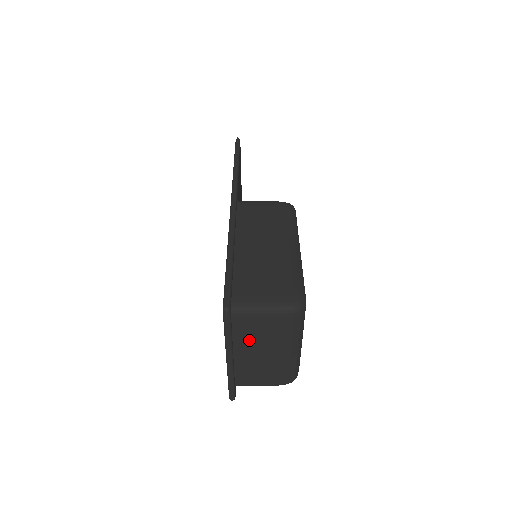
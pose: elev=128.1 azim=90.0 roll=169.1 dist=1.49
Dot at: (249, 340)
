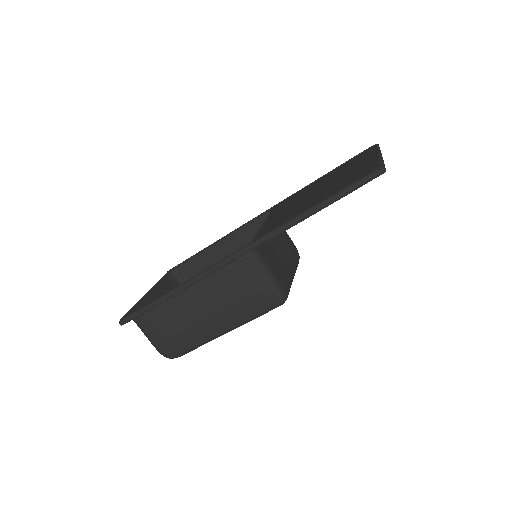
Dot at: occluded
